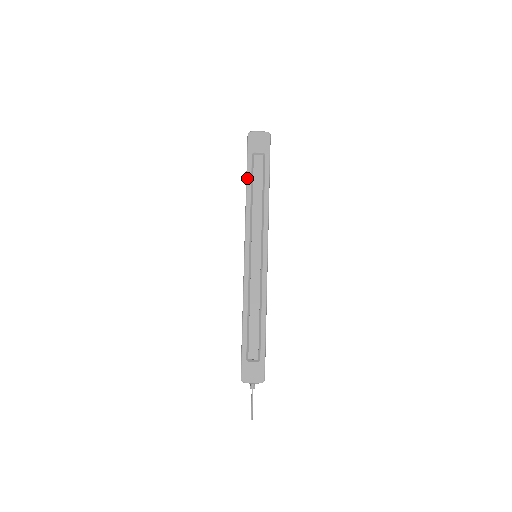
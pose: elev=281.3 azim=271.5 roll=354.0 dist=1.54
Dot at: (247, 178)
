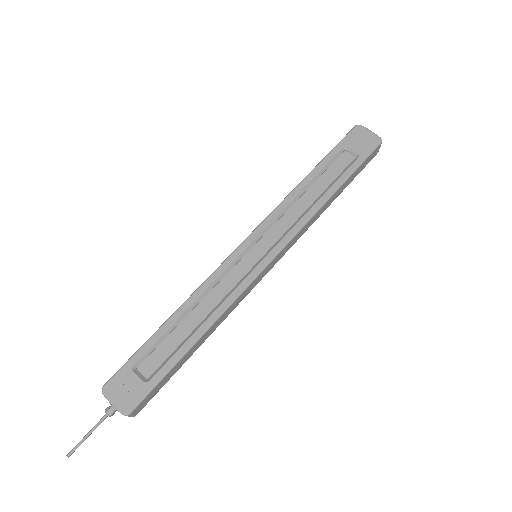
Dot at: (317, 165)
